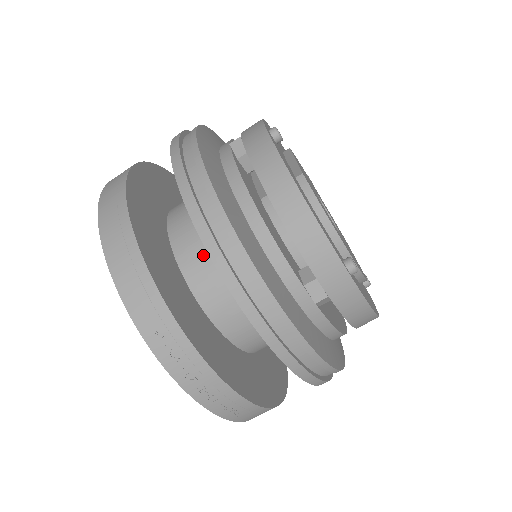
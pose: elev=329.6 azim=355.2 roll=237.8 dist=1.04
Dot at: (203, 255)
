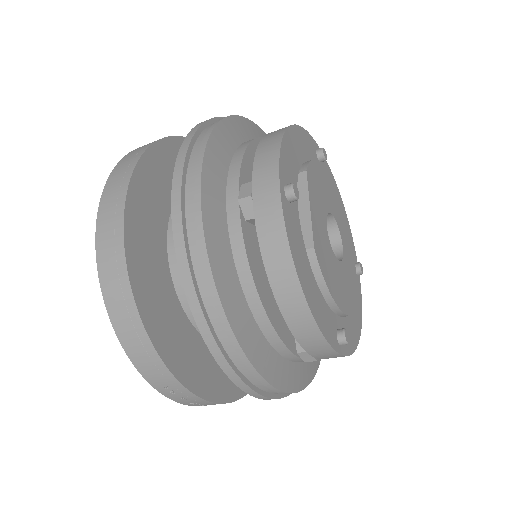
Dot at: occluded
